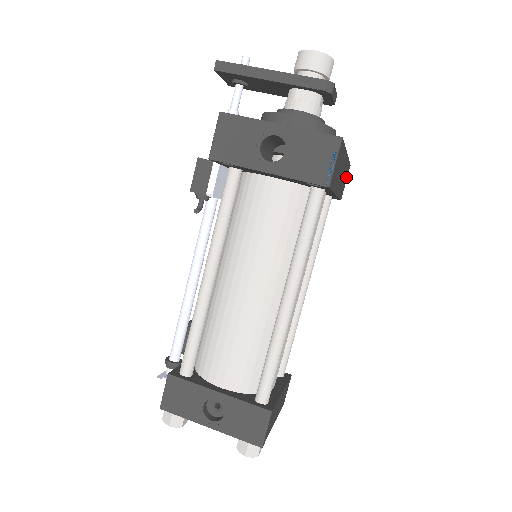
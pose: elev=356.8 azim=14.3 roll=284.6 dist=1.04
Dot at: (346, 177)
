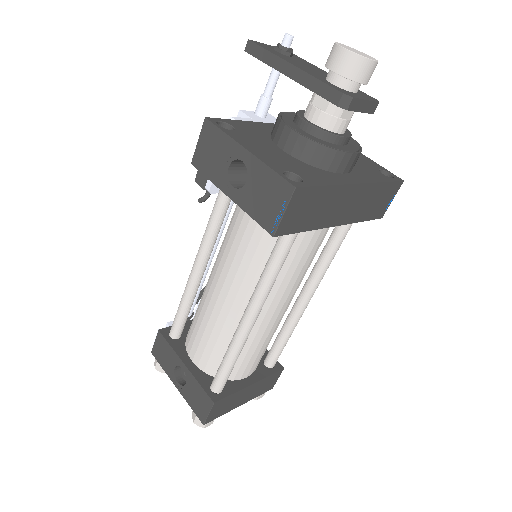
Dot at: (389, 195)
